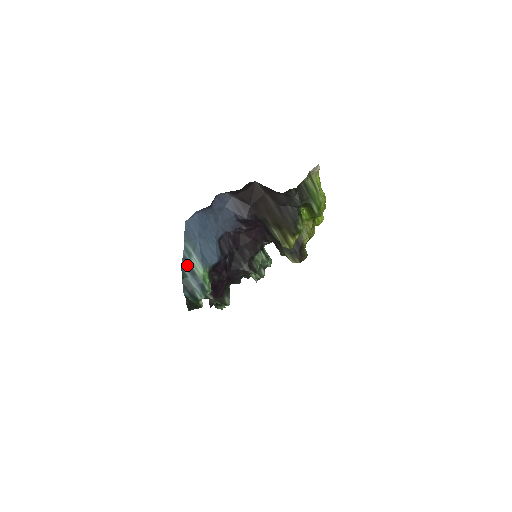
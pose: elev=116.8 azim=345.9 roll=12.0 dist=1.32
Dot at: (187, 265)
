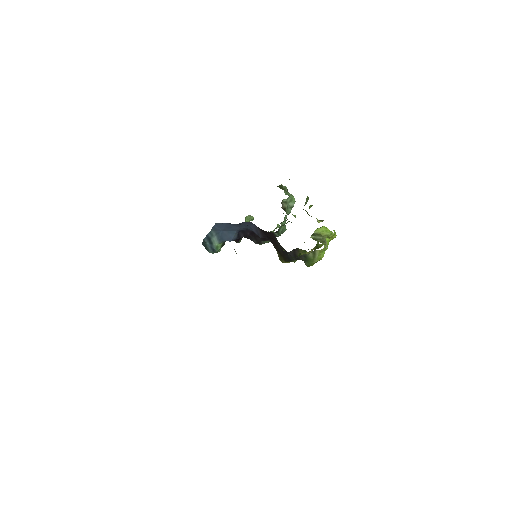
Dot at: (208, 239)
